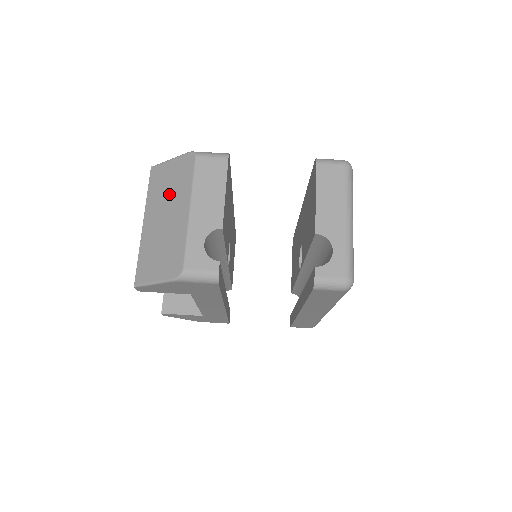
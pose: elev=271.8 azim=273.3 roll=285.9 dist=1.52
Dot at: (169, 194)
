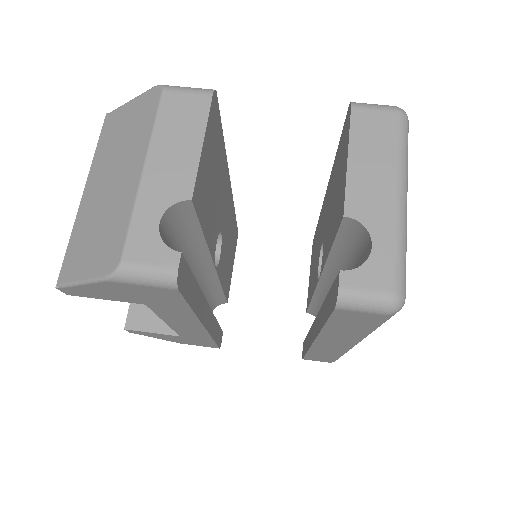
Dot at: (121, 148)
